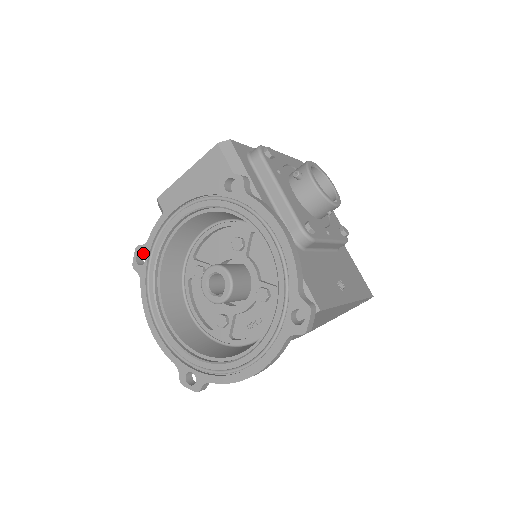
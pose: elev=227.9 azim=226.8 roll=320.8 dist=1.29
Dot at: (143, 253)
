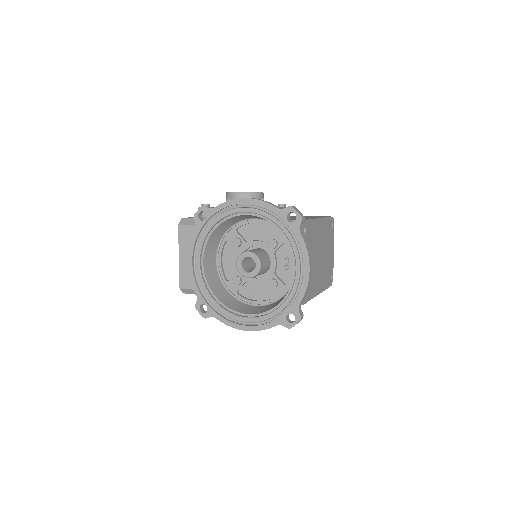
Dot at: (201, 304)
